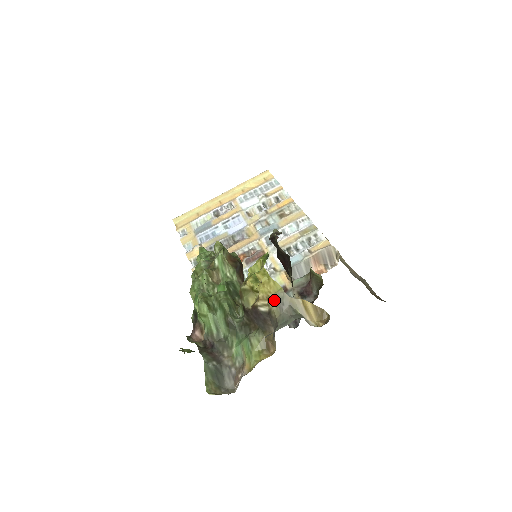
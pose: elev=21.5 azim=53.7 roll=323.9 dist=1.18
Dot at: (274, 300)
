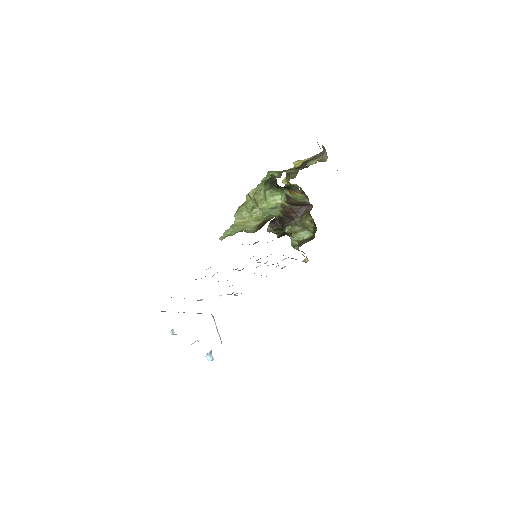
Dot at: (312, 156)
